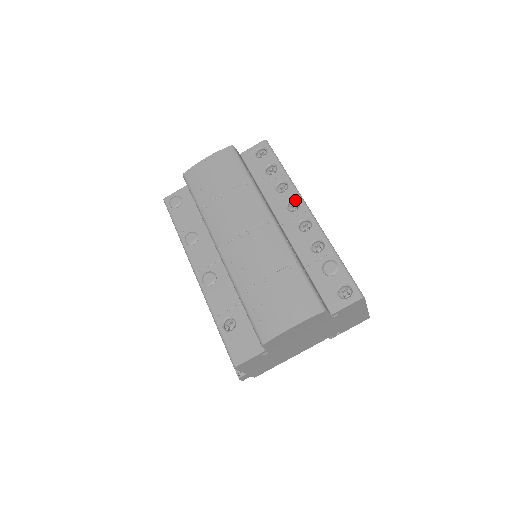
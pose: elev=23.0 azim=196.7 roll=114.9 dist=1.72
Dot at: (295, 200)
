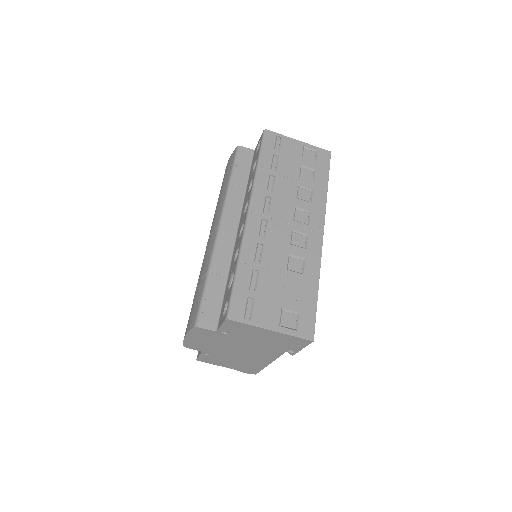
Dot at: occluded
